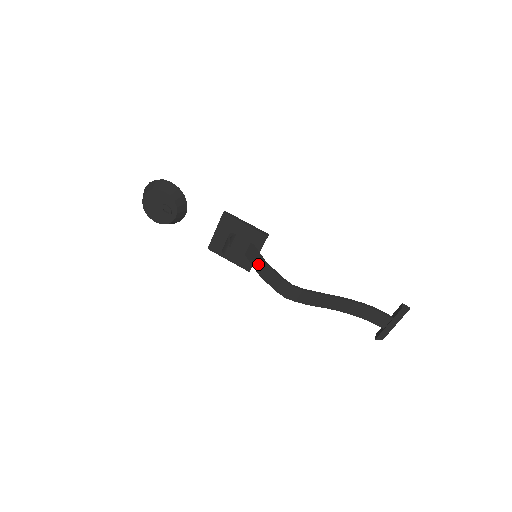
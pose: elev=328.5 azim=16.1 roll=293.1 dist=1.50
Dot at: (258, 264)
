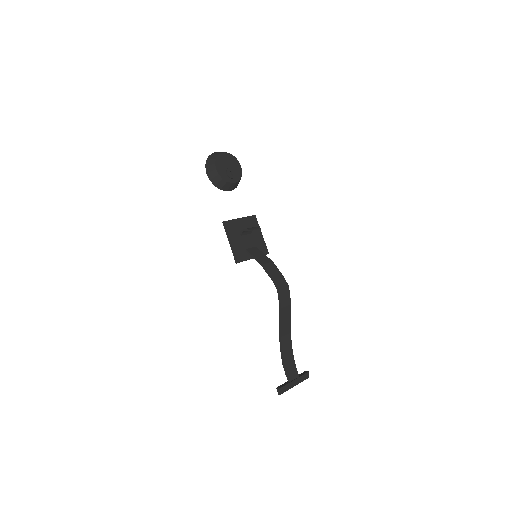
Dot at: (263, 258)
